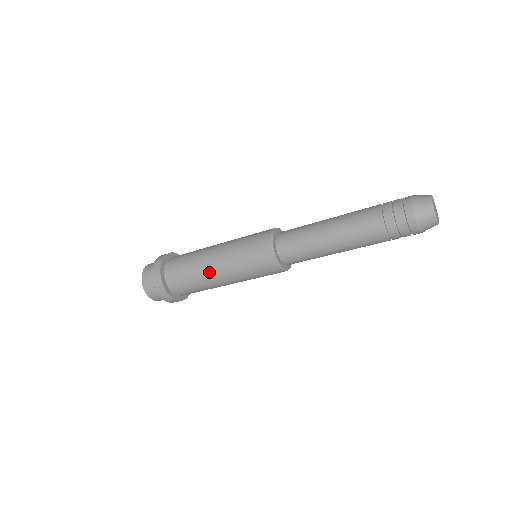
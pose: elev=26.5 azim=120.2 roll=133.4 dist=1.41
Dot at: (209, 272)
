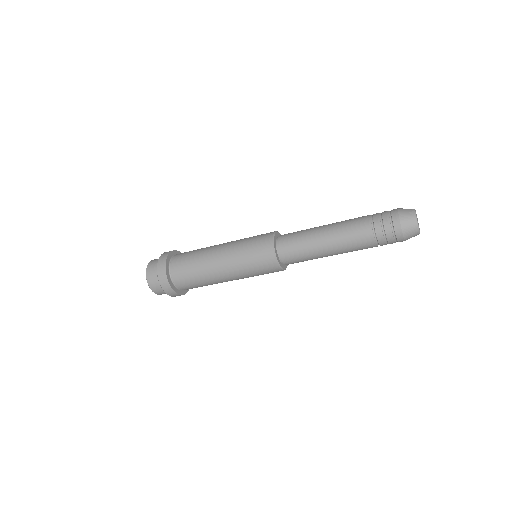
Dot at: (211, 253)
